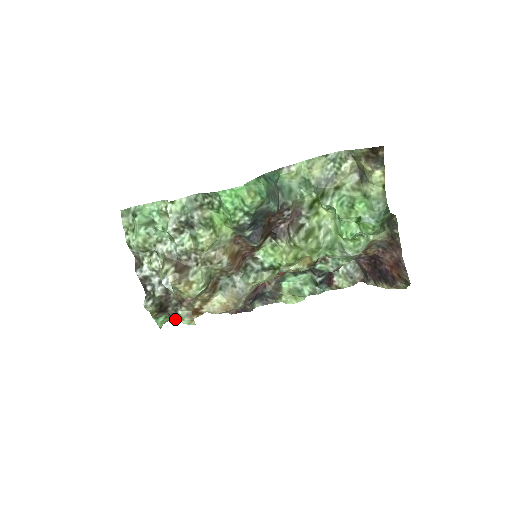
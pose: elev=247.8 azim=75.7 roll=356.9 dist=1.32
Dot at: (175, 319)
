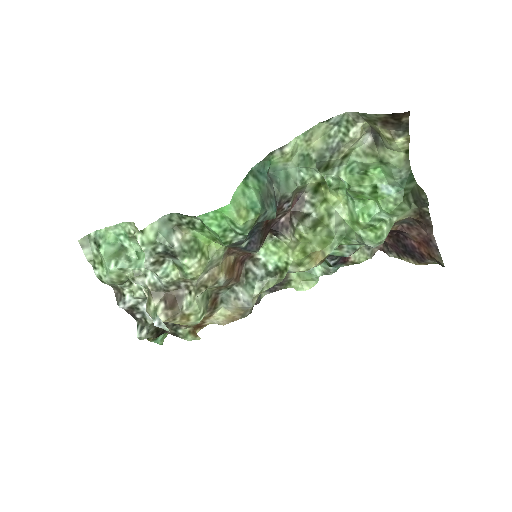
Dot at: occluded
